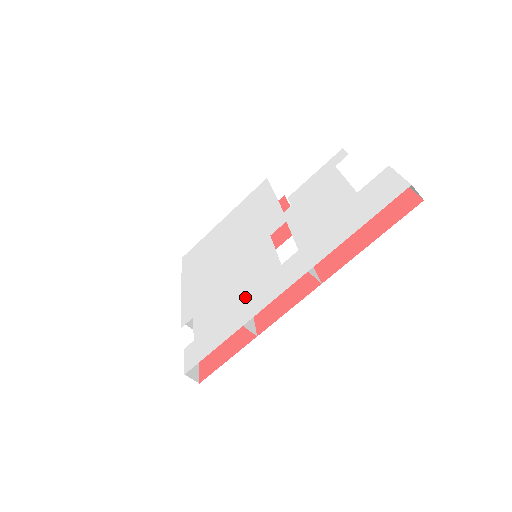
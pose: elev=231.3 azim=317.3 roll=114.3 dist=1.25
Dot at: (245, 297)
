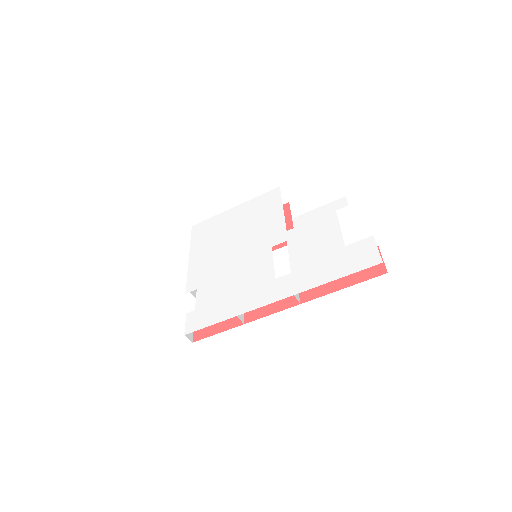
Dot at: (242, 292)
